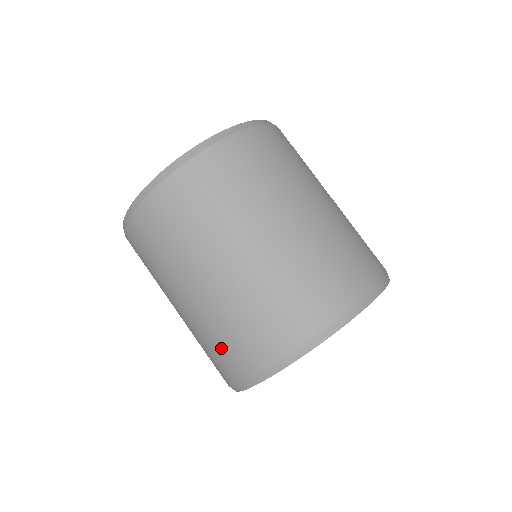
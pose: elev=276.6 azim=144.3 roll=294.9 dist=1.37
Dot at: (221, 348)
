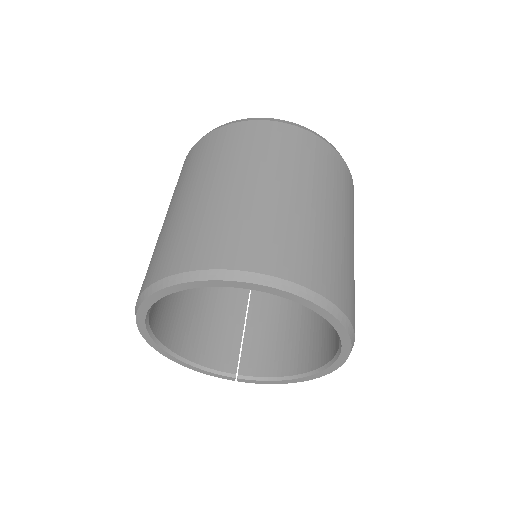
Dot at: (205, 234)
